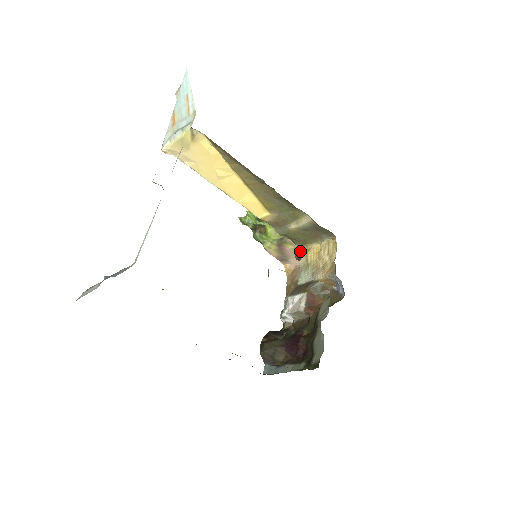
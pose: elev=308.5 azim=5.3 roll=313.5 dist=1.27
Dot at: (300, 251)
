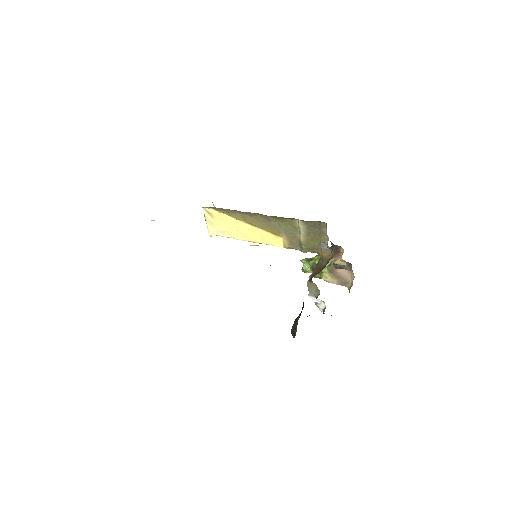
Dot at: occluded
